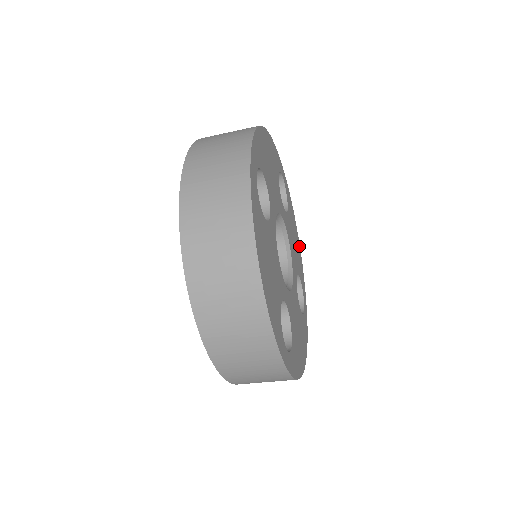
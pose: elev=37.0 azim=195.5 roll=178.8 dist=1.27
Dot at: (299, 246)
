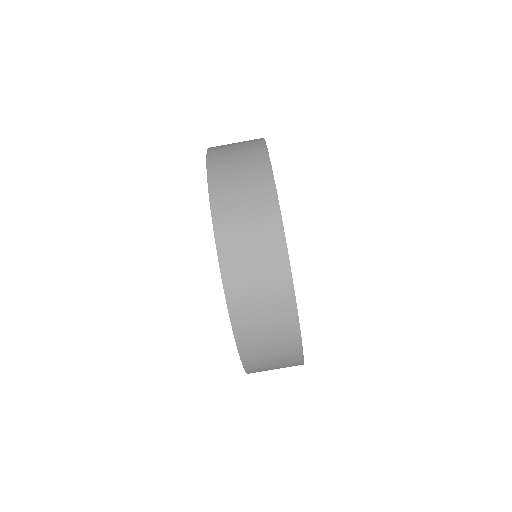
Dot at: occluded
